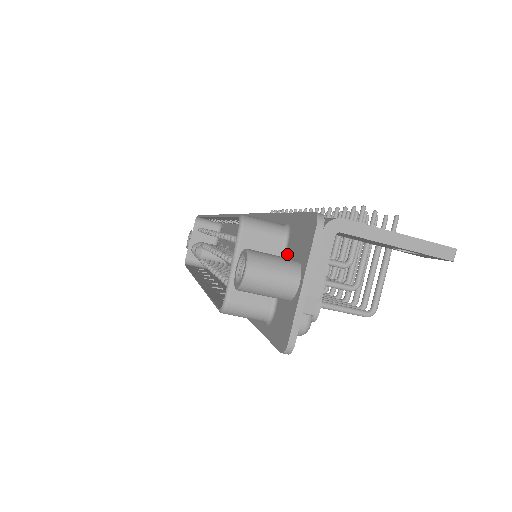
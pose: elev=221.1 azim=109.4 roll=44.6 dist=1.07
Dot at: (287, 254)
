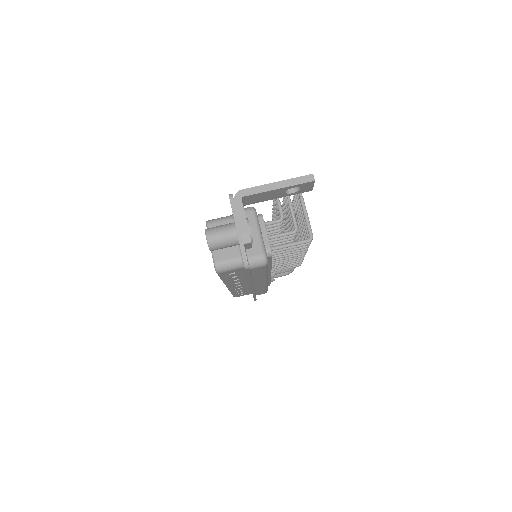
Dot at: occluded
